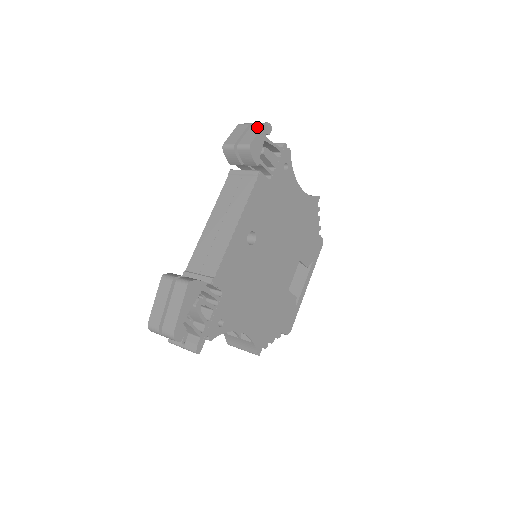
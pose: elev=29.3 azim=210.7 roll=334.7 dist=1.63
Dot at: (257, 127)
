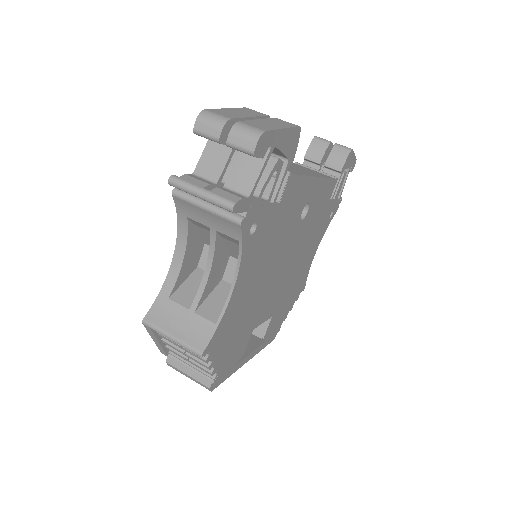
Dot at: occluded
